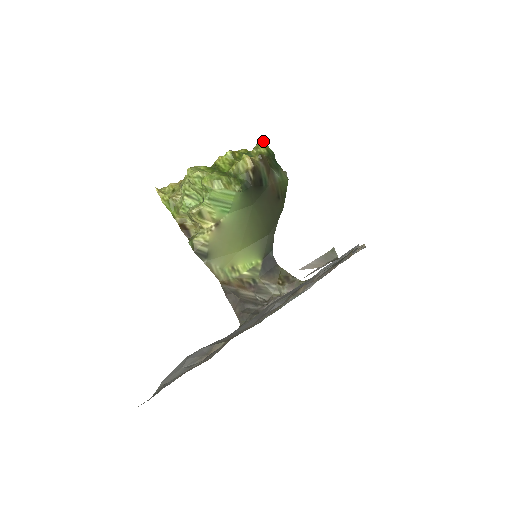
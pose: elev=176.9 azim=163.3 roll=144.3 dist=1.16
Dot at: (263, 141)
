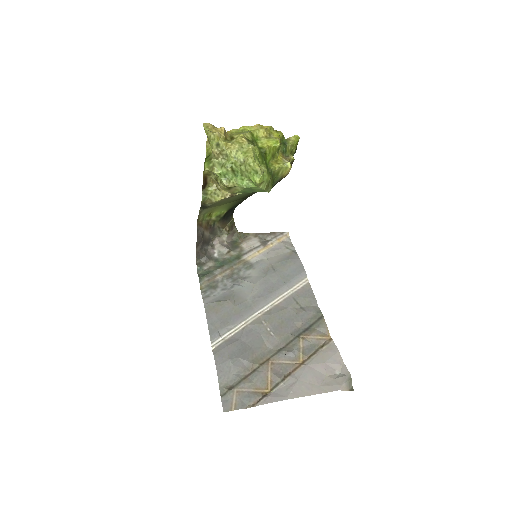
Dot at: occluded
